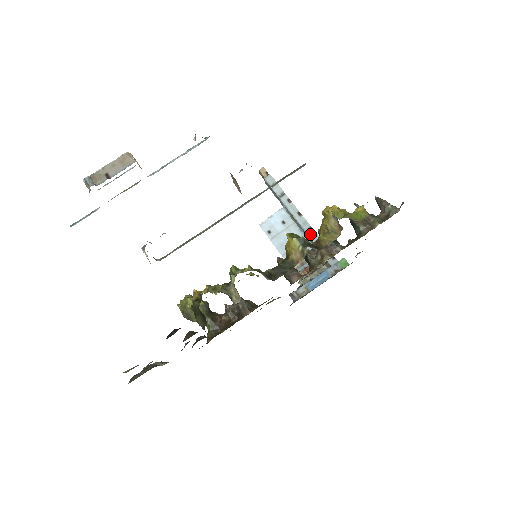
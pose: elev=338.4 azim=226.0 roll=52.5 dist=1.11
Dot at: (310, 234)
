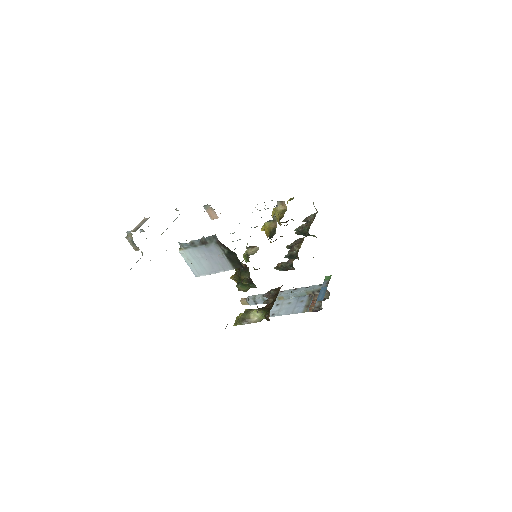
Dot at: (297, 291)
